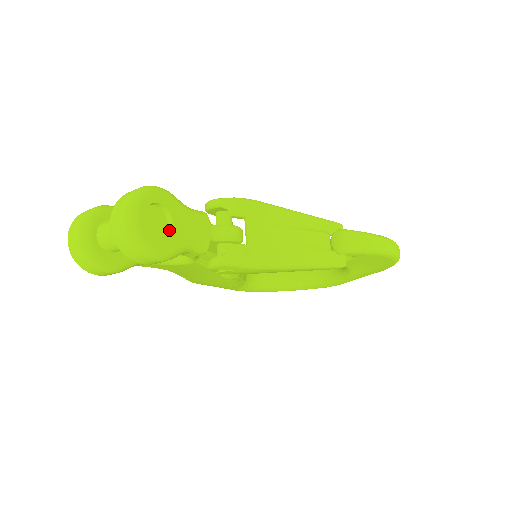
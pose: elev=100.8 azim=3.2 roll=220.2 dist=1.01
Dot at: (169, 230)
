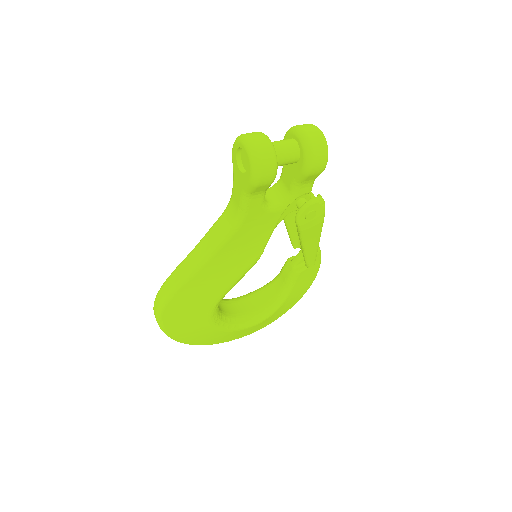
Dot at: occluded
